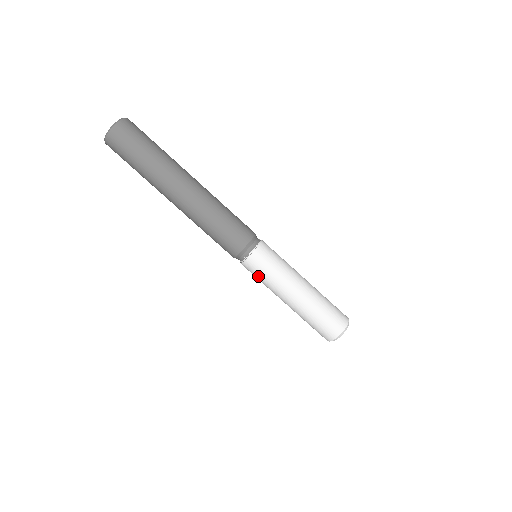
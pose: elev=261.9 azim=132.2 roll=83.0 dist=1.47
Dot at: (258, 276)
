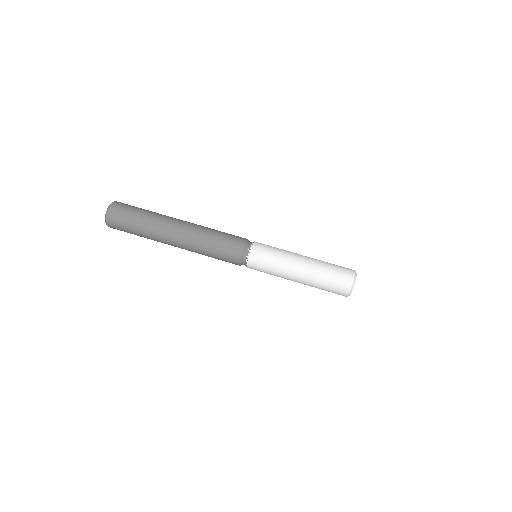
Dot at: (264, 271)
